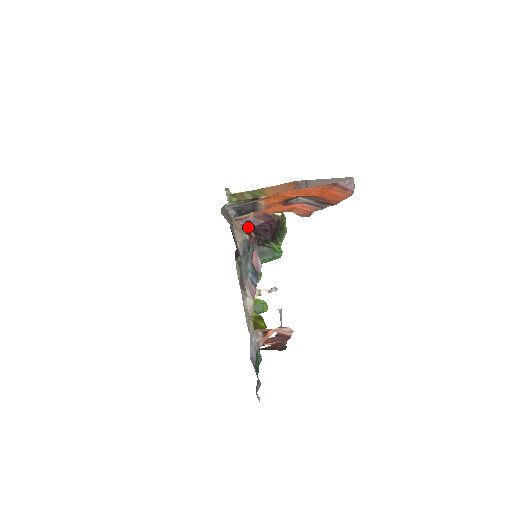
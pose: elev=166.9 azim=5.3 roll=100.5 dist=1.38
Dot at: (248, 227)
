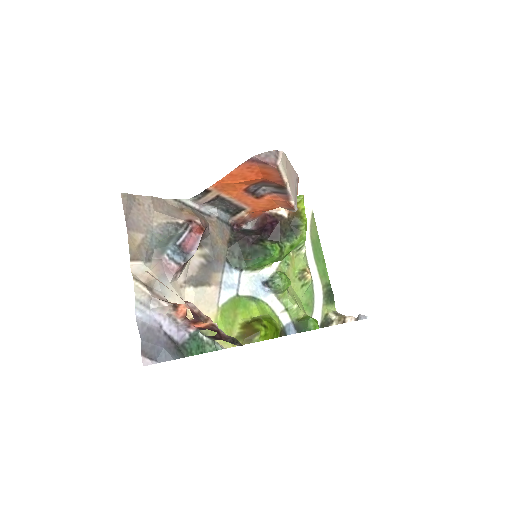
Dot at: (255, 229)
